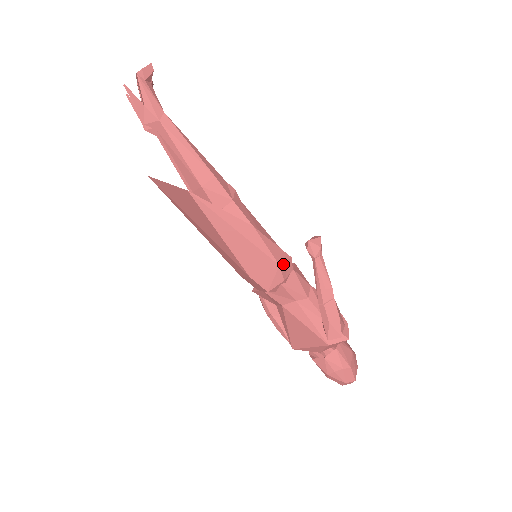
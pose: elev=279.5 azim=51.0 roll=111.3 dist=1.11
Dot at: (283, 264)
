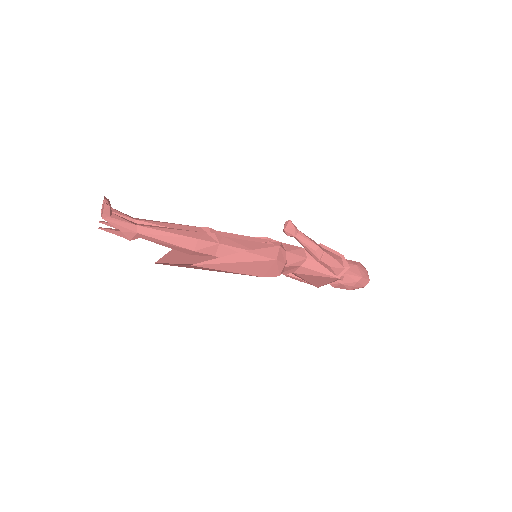
Dot at: (278, 256)
